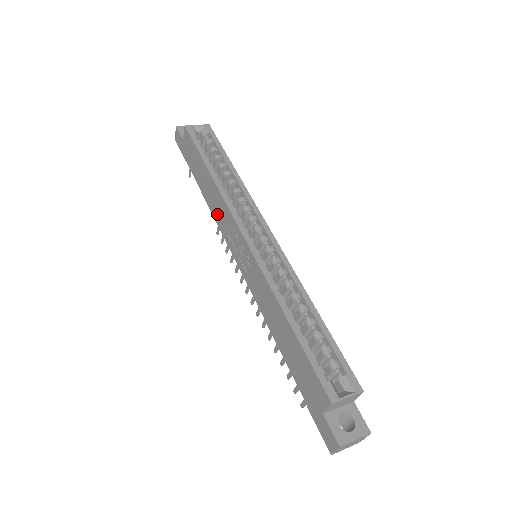
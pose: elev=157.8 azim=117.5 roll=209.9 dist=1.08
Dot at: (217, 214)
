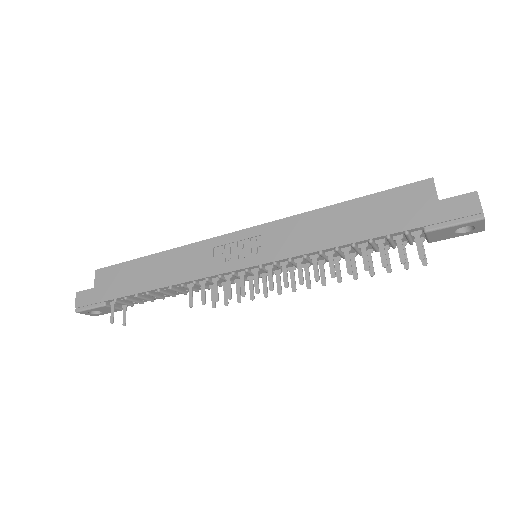
Dot at: (187, 271)
